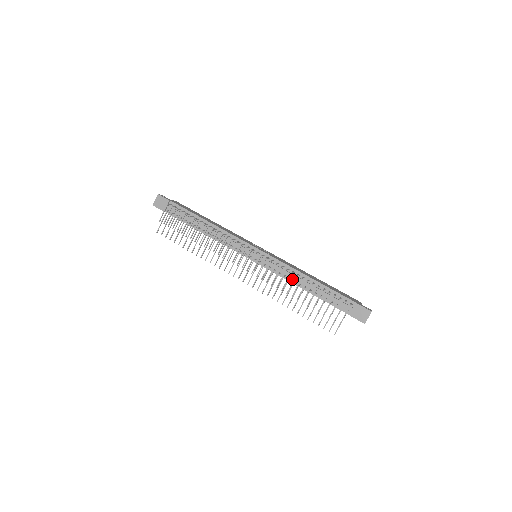
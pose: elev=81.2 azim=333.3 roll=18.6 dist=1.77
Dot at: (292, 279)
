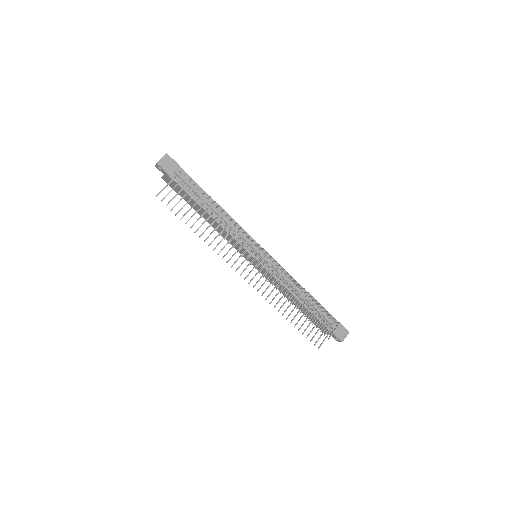
Dot at: (290, 288)
